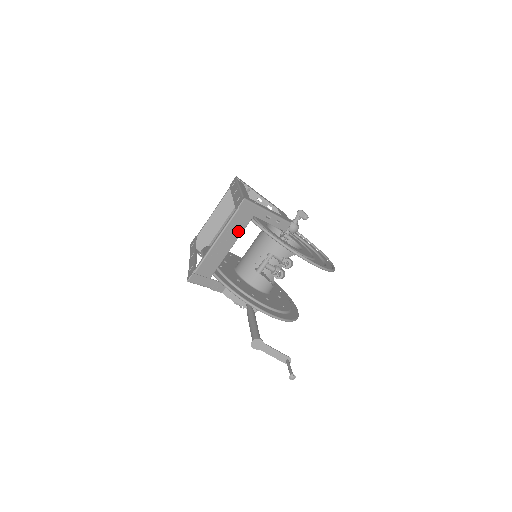
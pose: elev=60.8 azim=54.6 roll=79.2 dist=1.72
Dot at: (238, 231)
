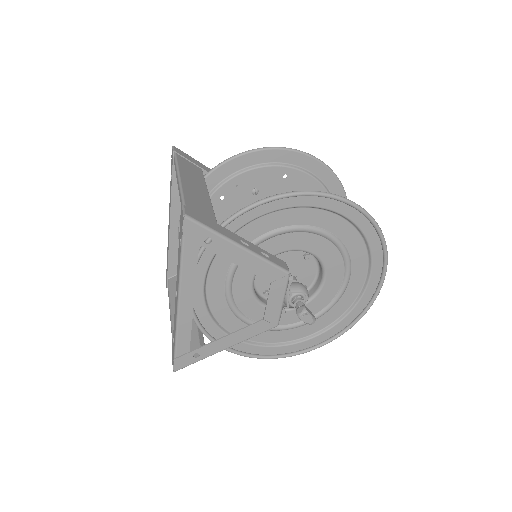
Dot at: (193, 327)
